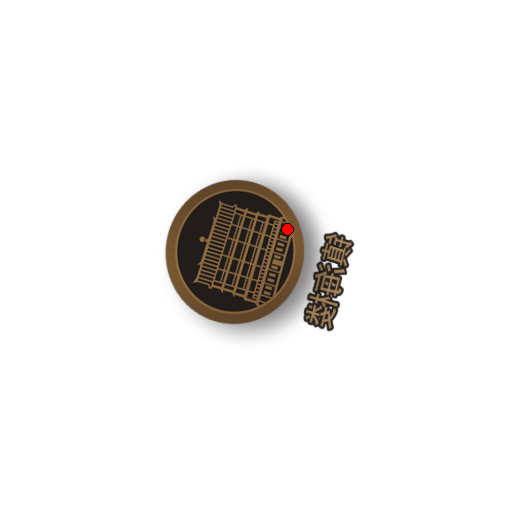
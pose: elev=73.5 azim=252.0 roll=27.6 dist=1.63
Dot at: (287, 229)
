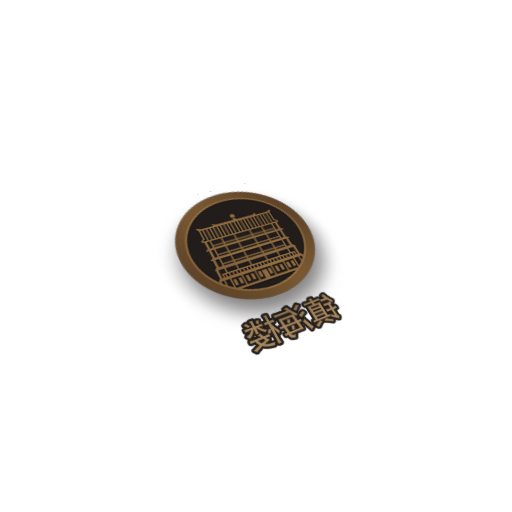
Dot at: (298, 263)
